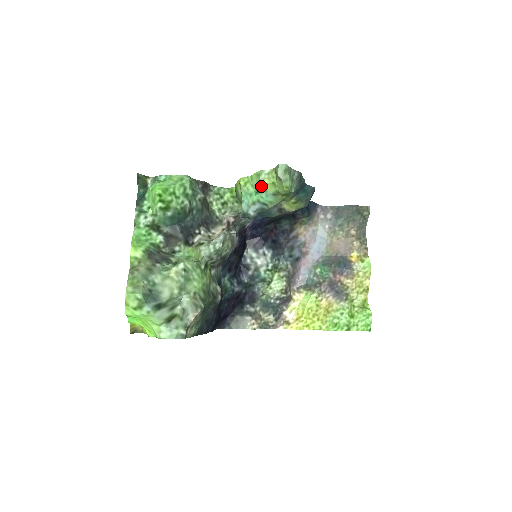
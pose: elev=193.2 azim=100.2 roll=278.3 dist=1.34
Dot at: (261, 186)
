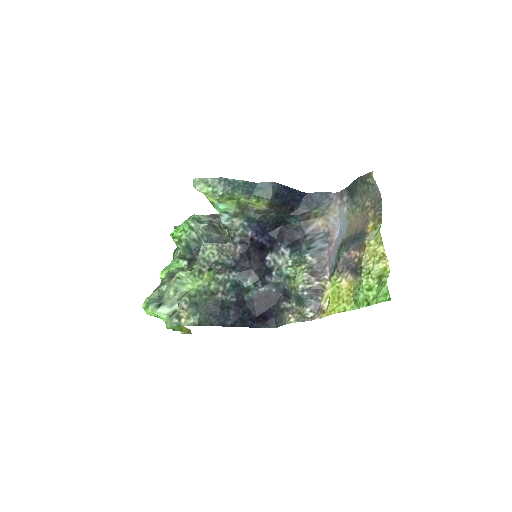
Dot at: (209, 200)
